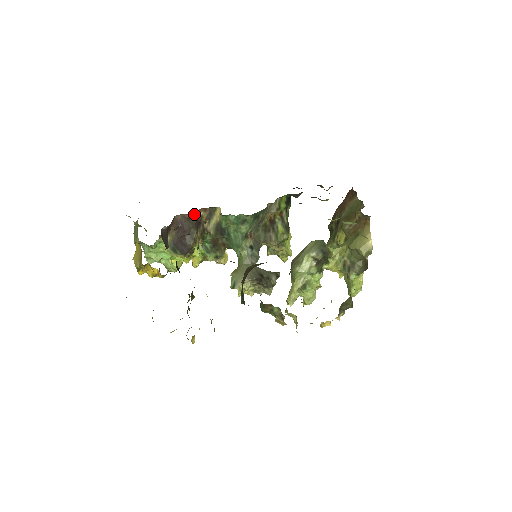
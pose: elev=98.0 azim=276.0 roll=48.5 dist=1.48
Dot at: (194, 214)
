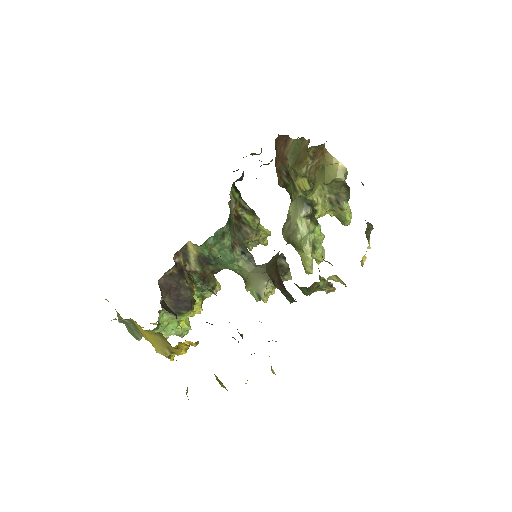
Dot at: (173, 266)
